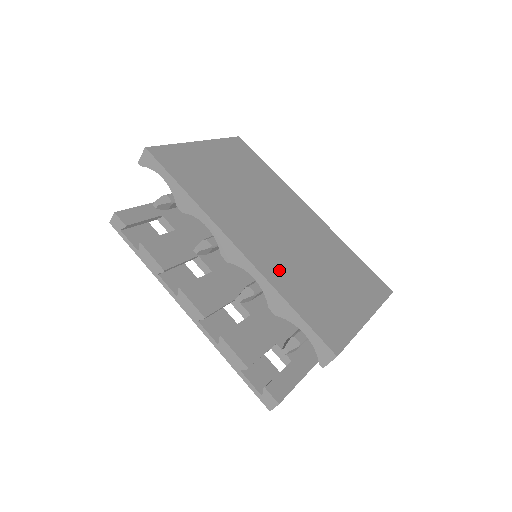
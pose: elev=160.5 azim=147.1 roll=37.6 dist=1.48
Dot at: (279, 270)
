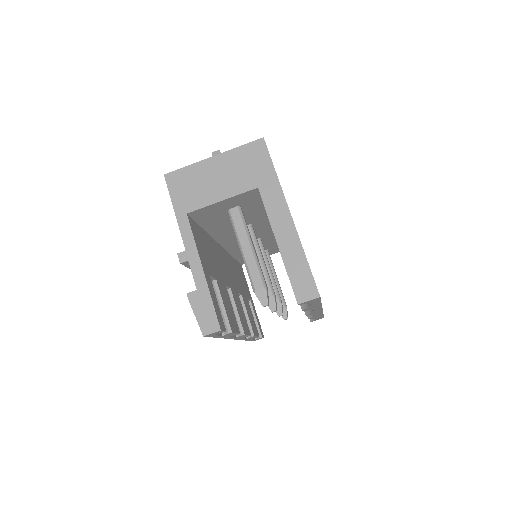
Dot at: occluded
